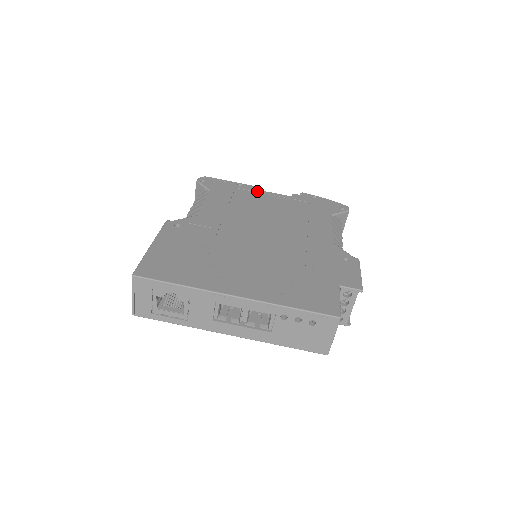
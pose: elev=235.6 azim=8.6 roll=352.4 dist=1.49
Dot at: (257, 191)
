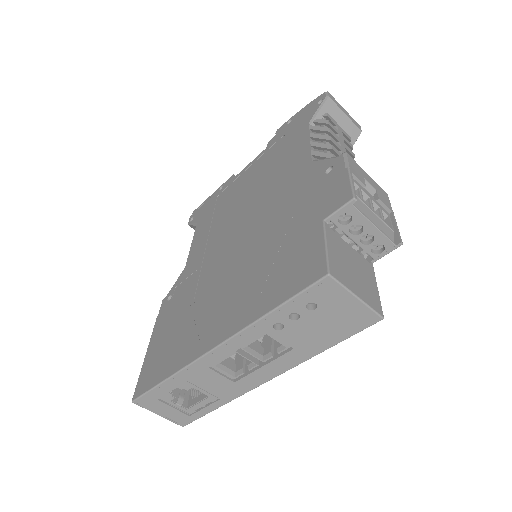
Dot at: (235, 178)
